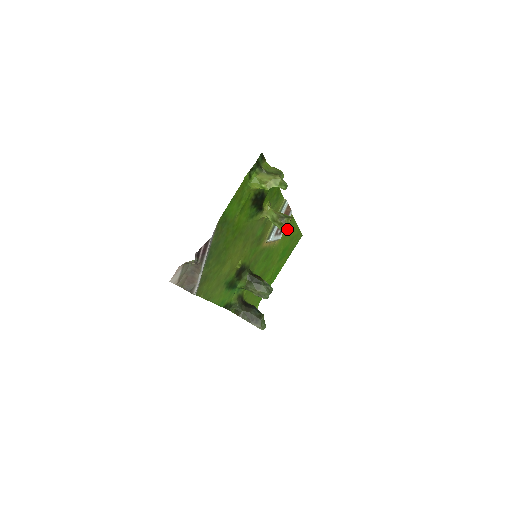
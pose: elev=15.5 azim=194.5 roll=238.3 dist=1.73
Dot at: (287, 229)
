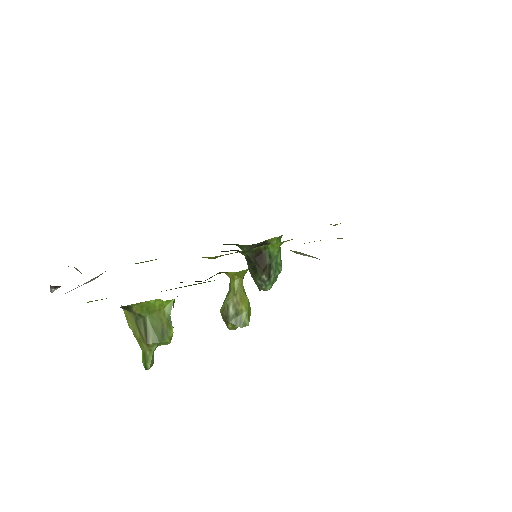
Dot at: occluded
